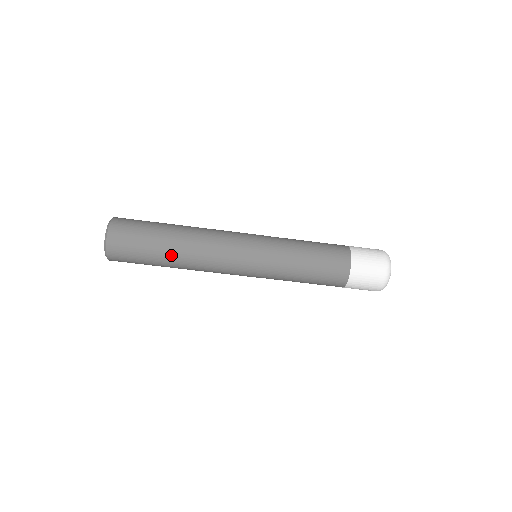
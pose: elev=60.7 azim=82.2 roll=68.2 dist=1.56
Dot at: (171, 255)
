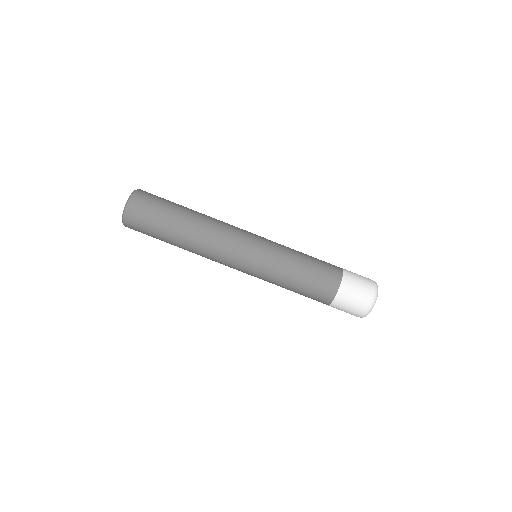
Dot at: (190, 211)
